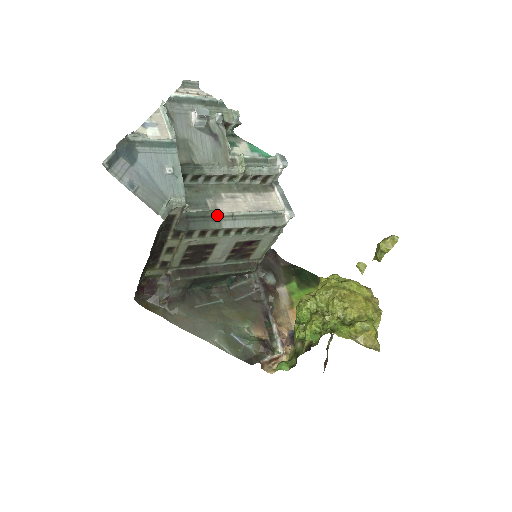
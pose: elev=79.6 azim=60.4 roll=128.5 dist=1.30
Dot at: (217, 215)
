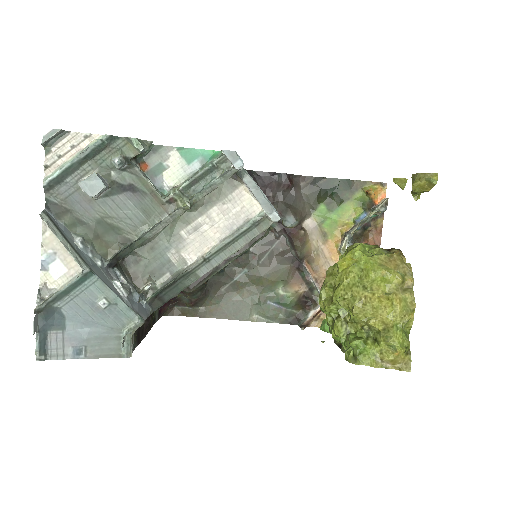
Dot at: (187, 272)
